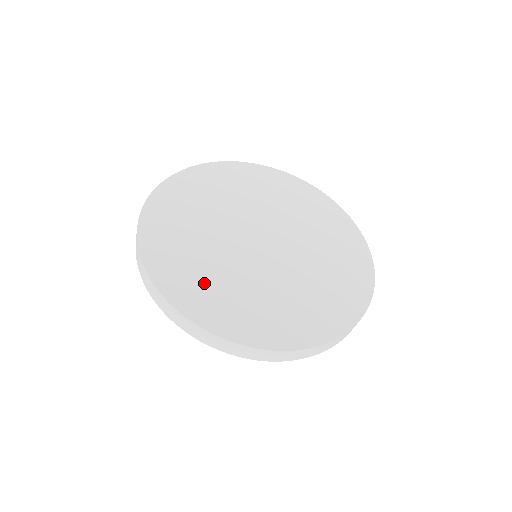
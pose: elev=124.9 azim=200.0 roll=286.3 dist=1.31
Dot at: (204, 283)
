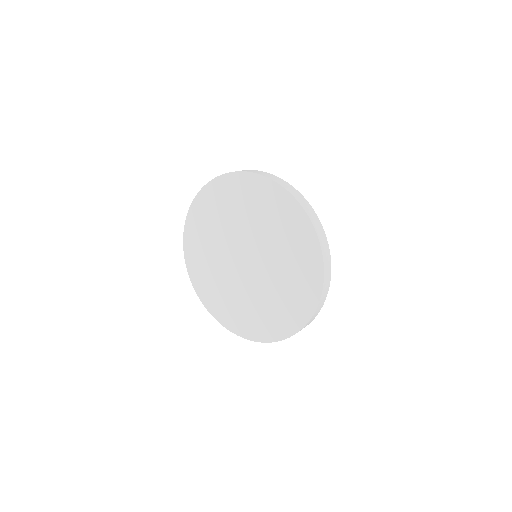
Dot at: (211, 284)
